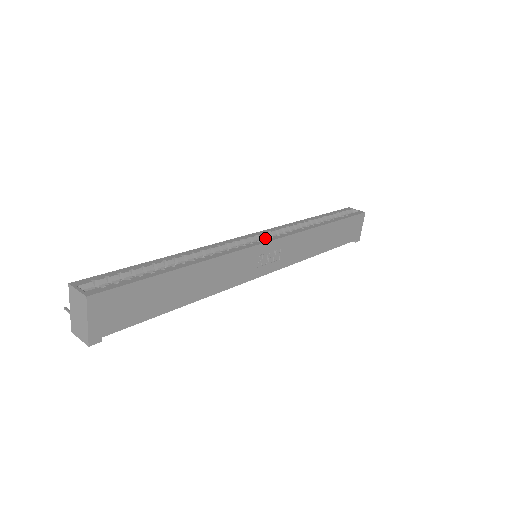
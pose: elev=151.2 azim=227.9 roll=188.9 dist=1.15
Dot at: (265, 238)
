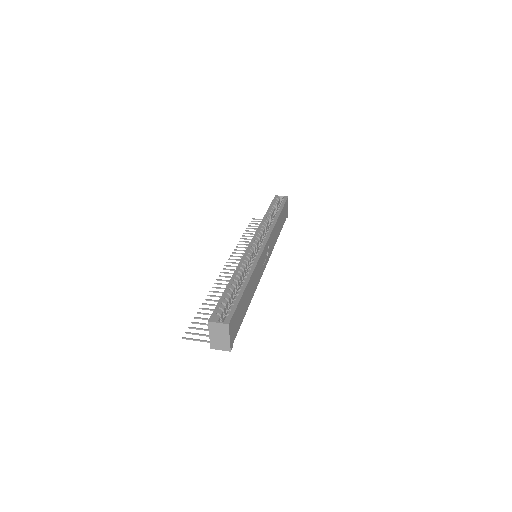
Dot at: (257, 242)
